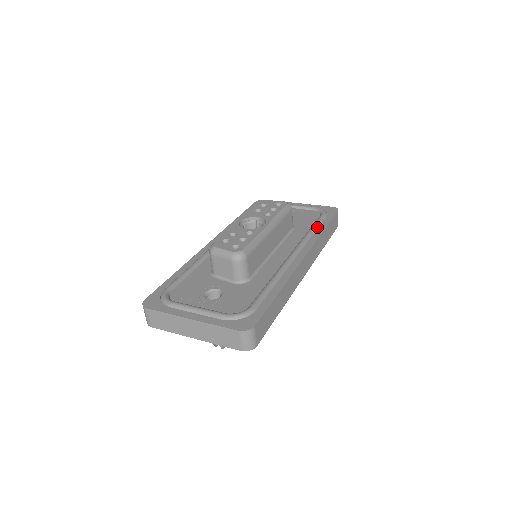
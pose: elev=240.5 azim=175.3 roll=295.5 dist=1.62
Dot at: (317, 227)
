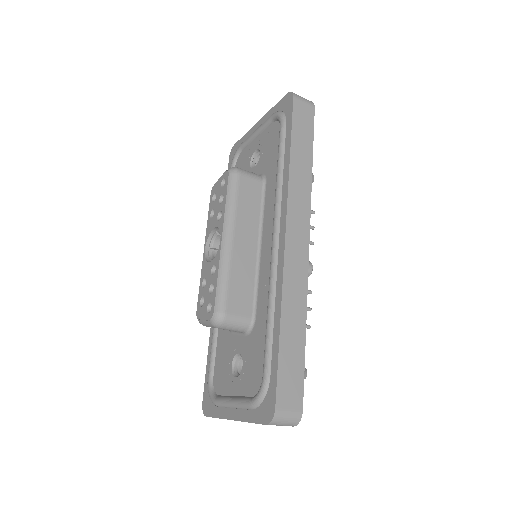
Dot at: (282, 158)
